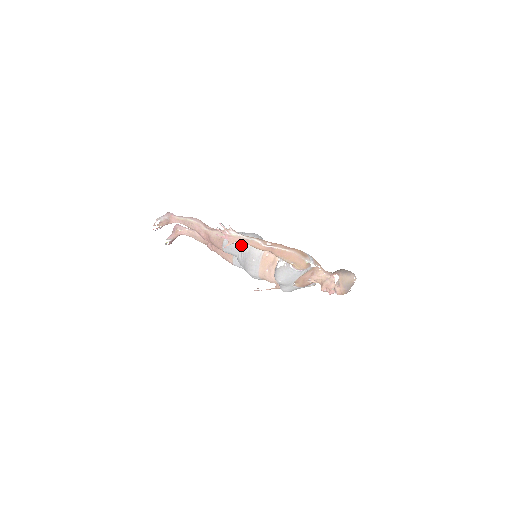
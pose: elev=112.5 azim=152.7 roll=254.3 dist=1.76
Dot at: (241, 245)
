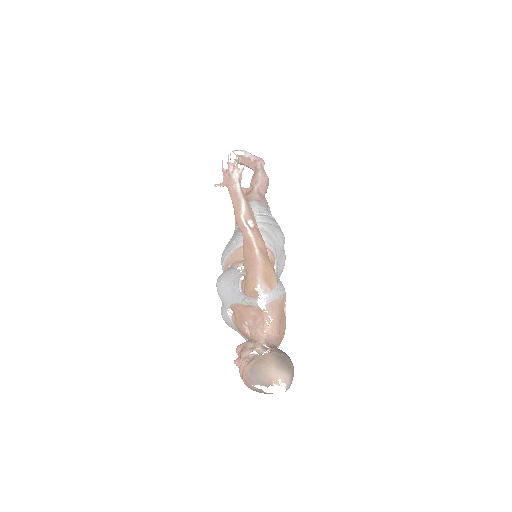
Dot at: occluded
